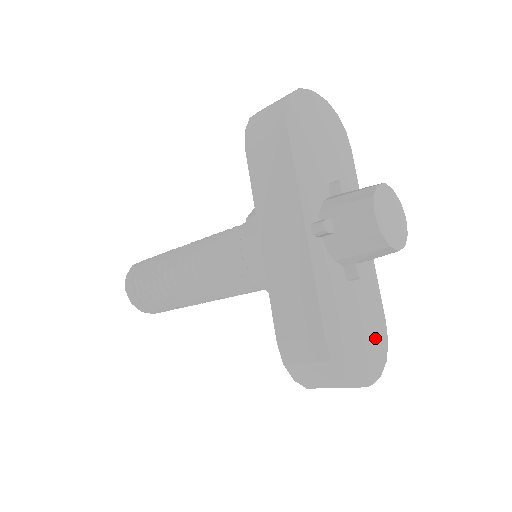
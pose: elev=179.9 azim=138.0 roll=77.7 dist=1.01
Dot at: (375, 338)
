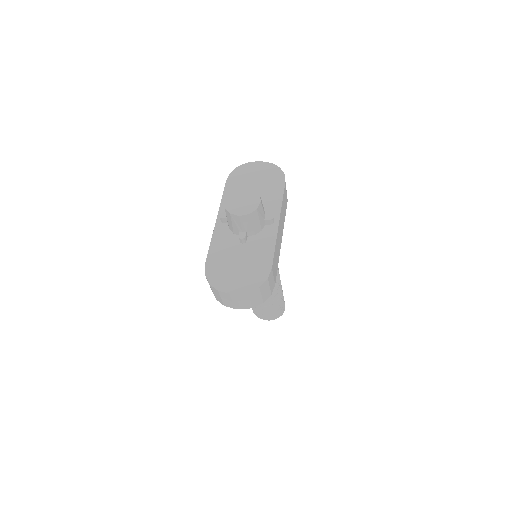
Dot at: (253, 273)
